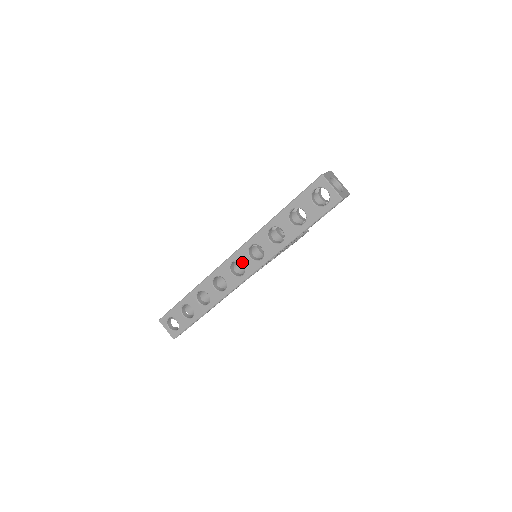
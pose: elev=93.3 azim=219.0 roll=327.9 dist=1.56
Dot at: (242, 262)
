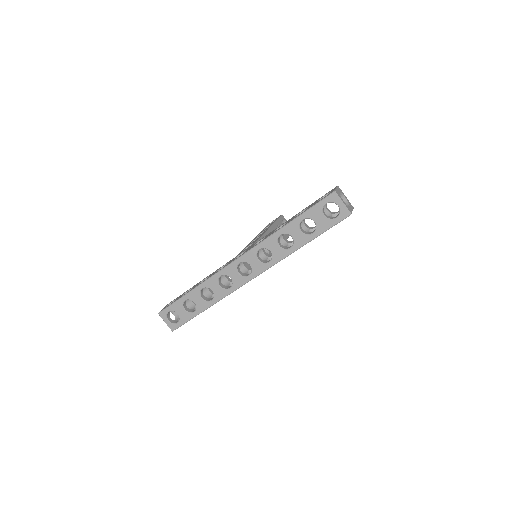
Dot at: (250, 263)
